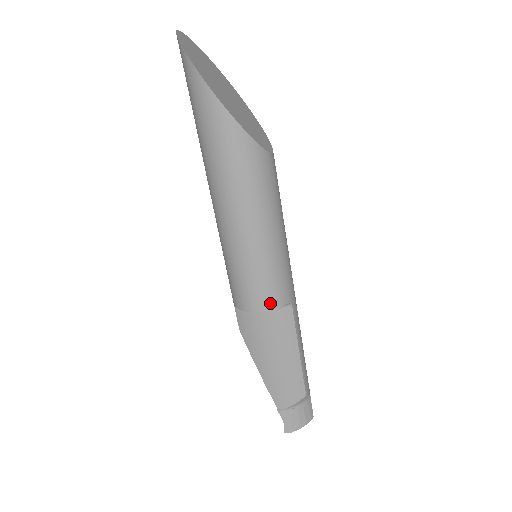
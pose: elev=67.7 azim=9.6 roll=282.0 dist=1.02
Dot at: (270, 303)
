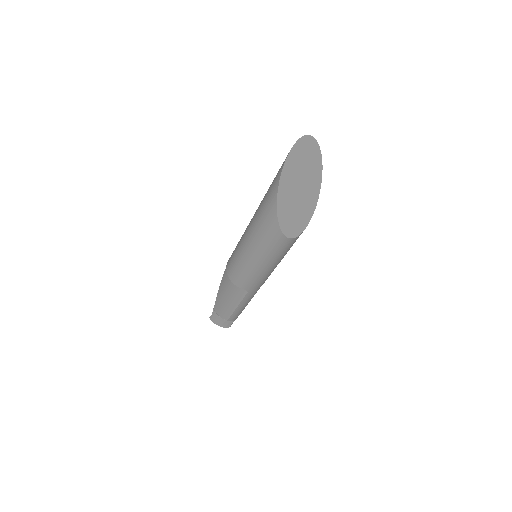
Dot at: (235, 281)
